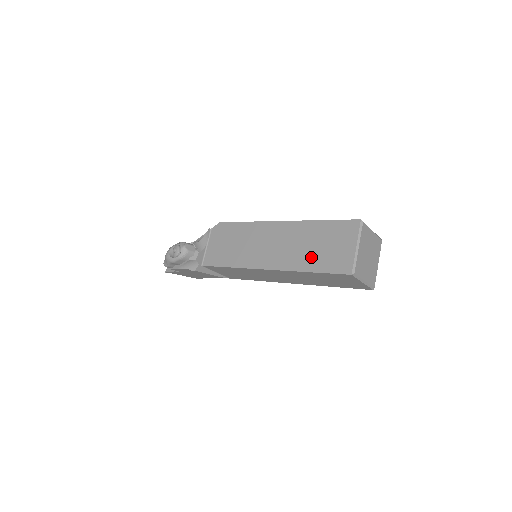
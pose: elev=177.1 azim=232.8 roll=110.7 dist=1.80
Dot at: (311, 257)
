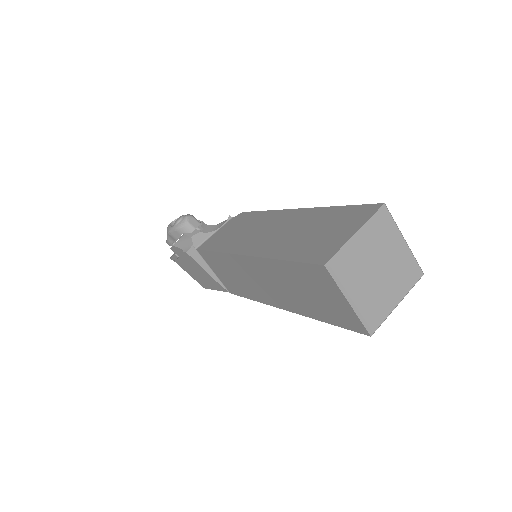
Dot at: (295, 243)
